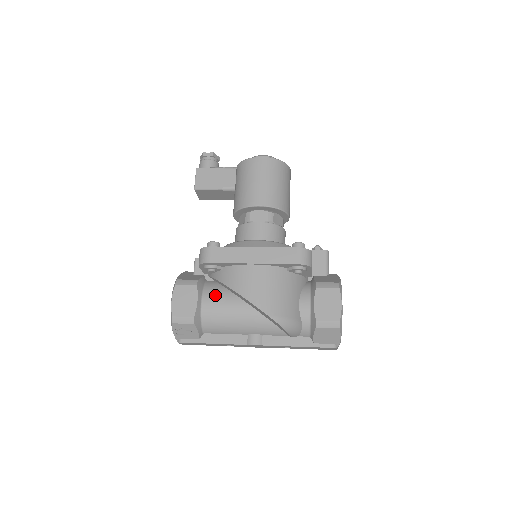
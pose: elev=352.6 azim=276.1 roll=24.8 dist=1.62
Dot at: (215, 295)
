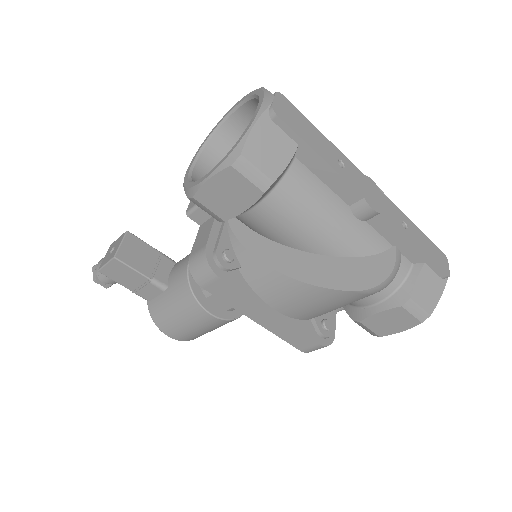
Dot at: occluded
